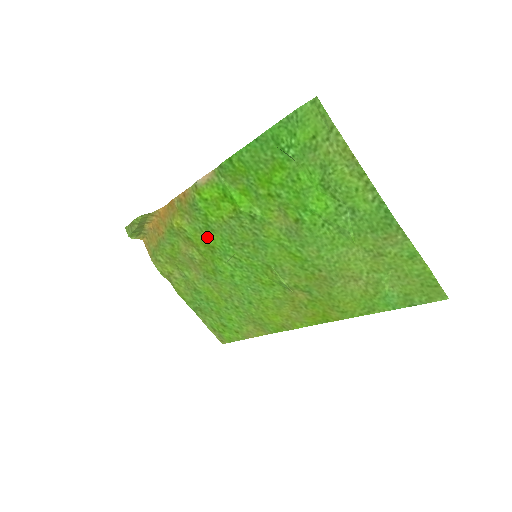
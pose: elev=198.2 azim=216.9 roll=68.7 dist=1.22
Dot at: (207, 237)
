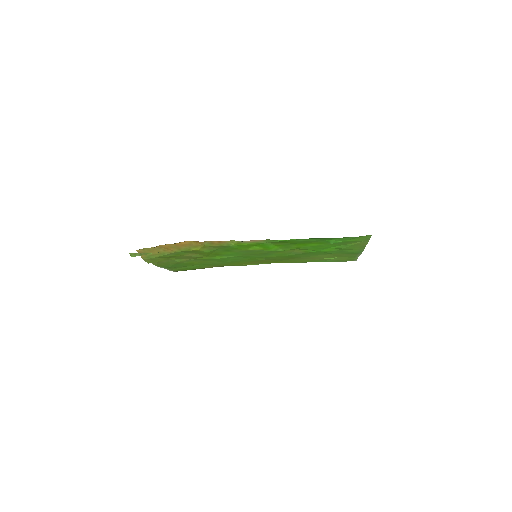
Dot at: (220, 252)
